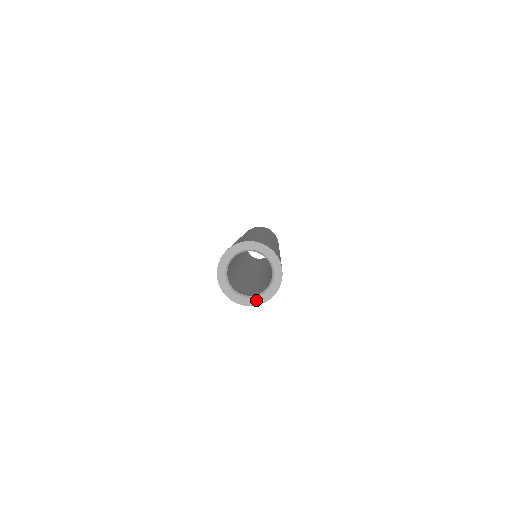
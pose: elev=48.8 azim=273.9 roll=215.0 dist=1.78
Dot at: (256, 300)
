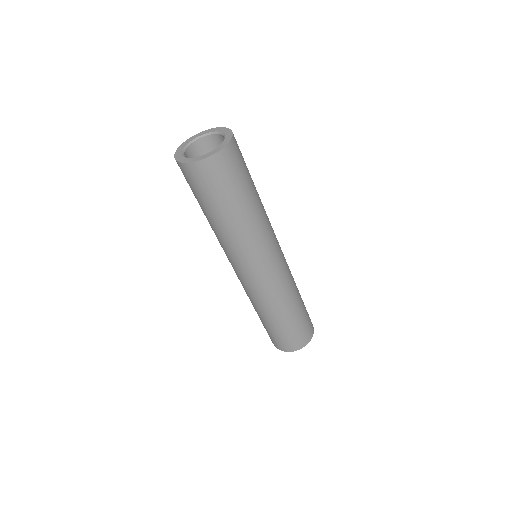
Dot at: (210, 153)
